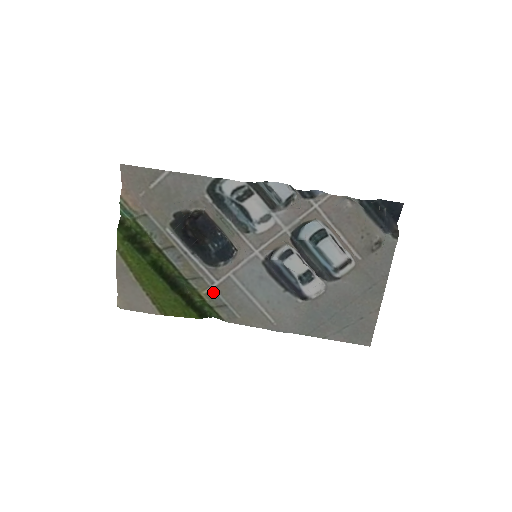
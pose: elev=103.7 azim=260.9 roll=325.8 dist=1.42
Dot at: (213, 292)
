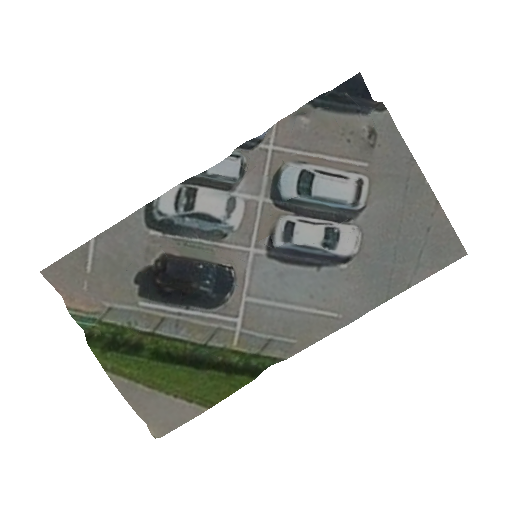
Dot at: (244, 335)
